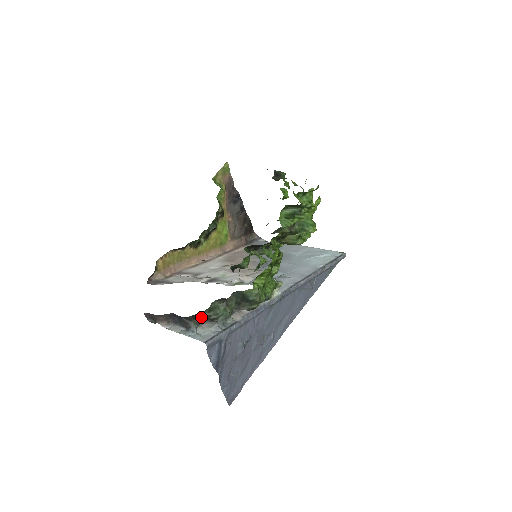
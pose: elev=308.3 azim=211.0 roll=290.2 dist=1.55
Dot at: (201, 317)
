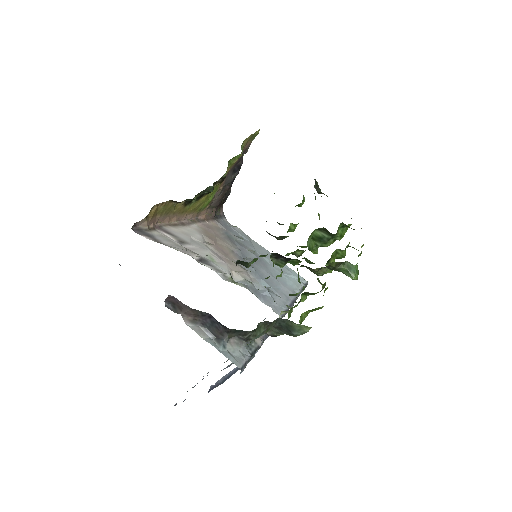
Dot at: (243, 334)
